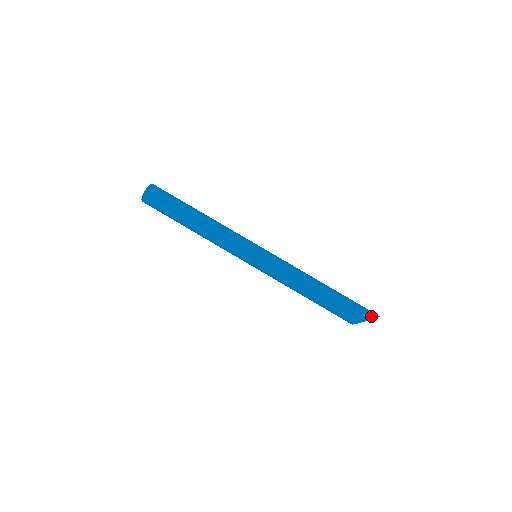
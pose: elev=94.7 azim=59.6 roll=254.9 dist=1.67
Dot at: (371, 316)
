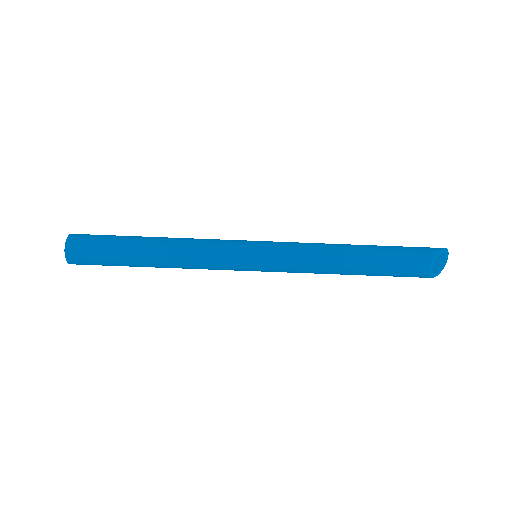
Dot at: (440, 248)
